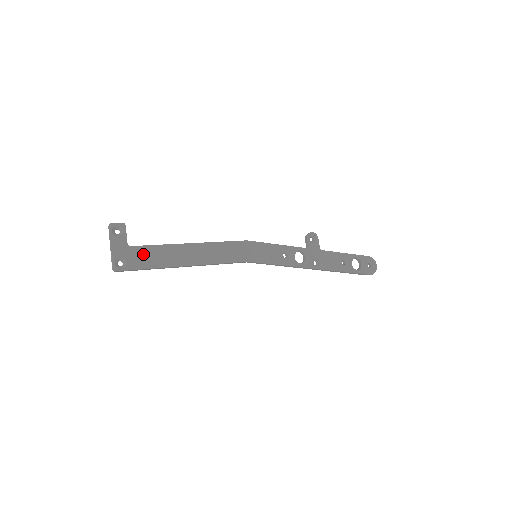
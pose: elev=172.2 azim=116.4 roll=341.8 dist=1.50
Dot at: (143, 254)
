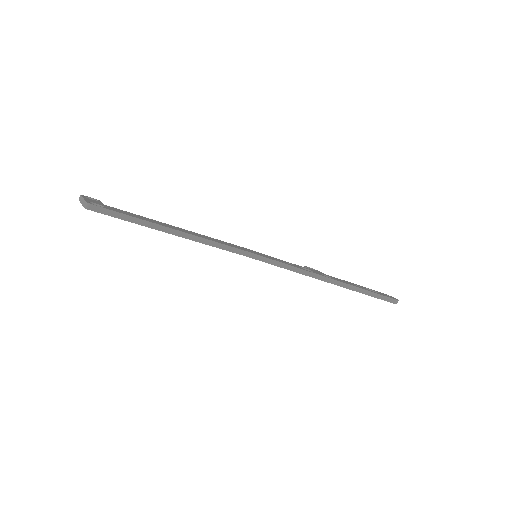
Dot at: (123, 212)
